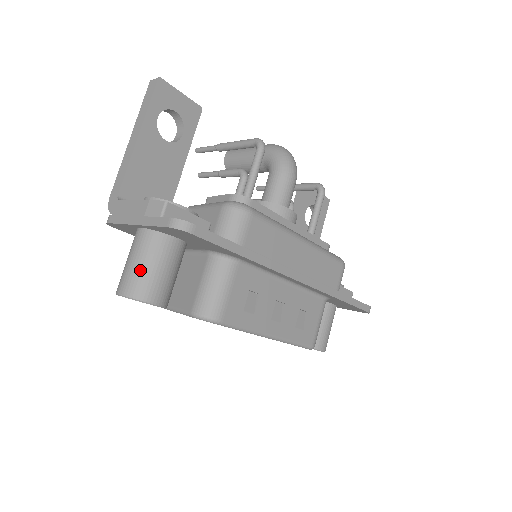
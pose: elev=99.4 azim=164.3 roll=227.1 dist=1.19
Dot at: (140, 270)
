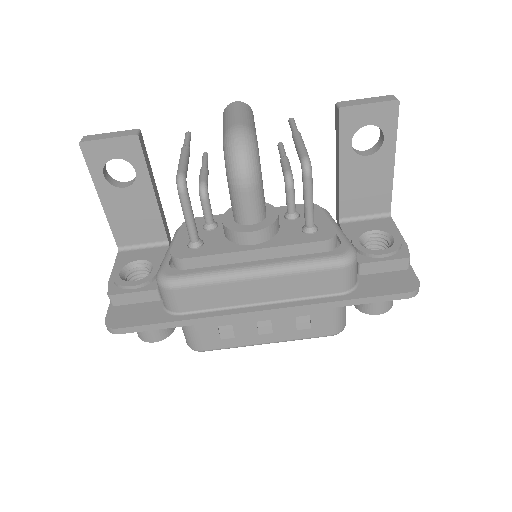
Dot at: occluded
